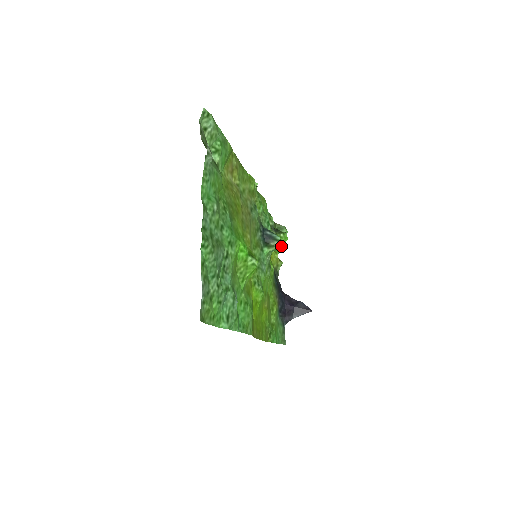
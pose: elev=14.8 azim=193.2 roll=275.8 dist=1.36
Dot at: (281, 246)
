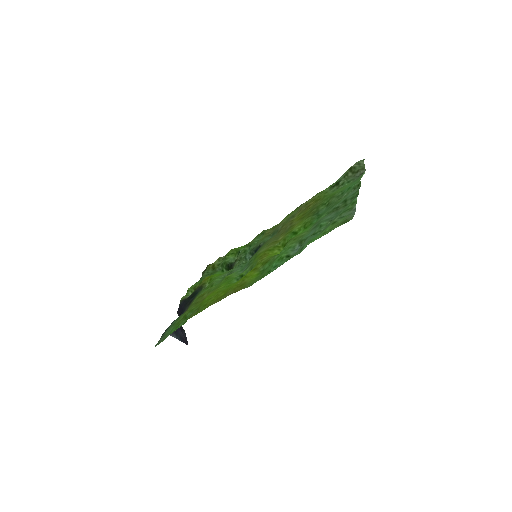
Dot at: occluded
